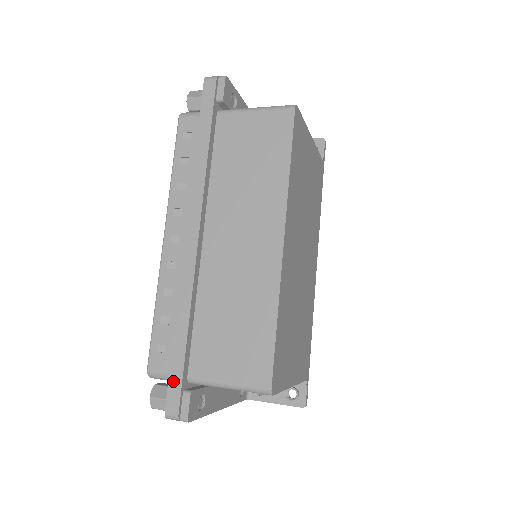
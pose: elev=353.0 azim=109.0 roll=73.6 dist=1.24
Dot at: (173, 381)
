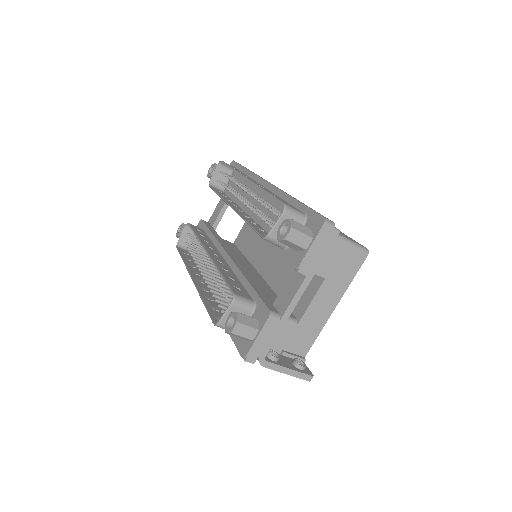
Dot at: (315, 211)
